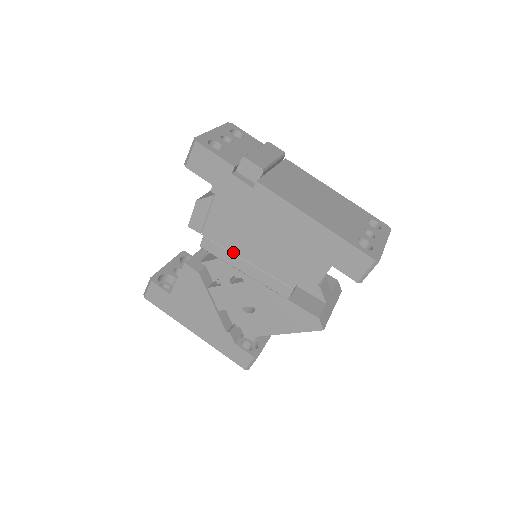
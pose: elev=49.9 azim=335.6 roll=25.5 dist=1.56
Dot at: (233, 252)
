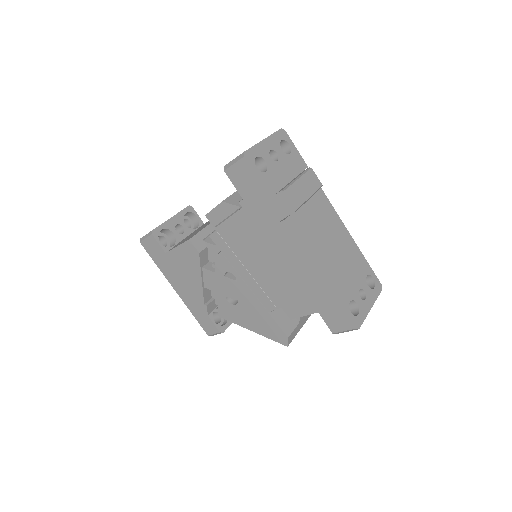
Dot at: (237, 256)
